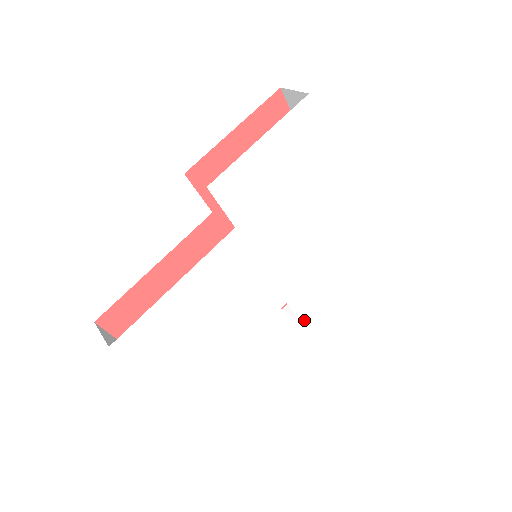
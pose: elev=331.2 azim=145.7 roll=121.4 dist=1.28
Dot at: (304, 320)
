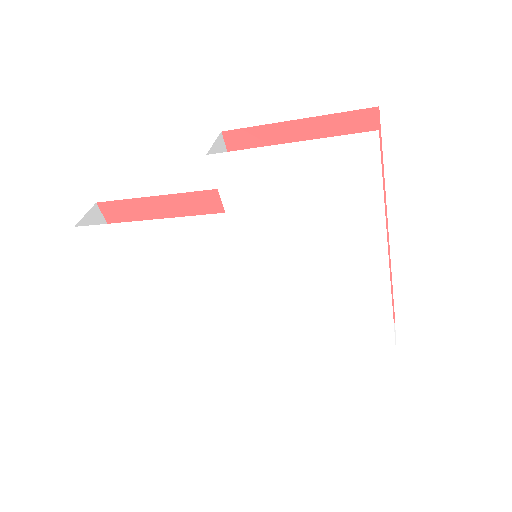
Dot at: (275, 349)
